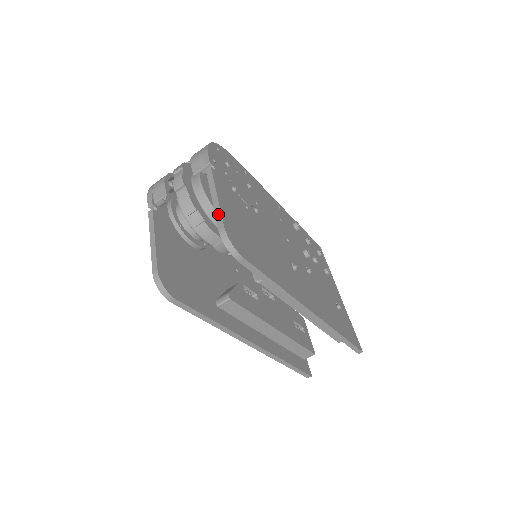
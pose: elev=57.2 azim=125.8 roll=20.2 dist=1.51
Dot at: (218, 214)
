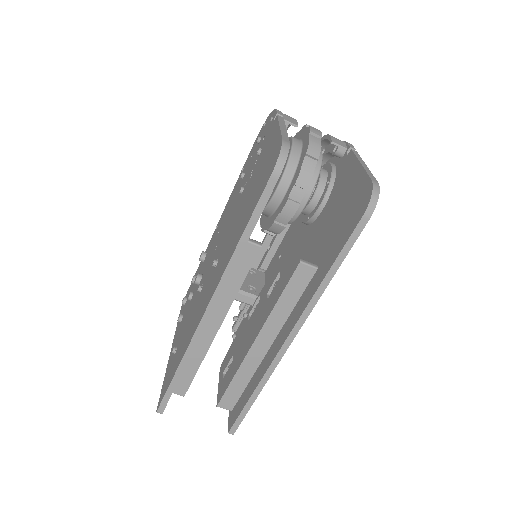
Dot at: (370, 173)
